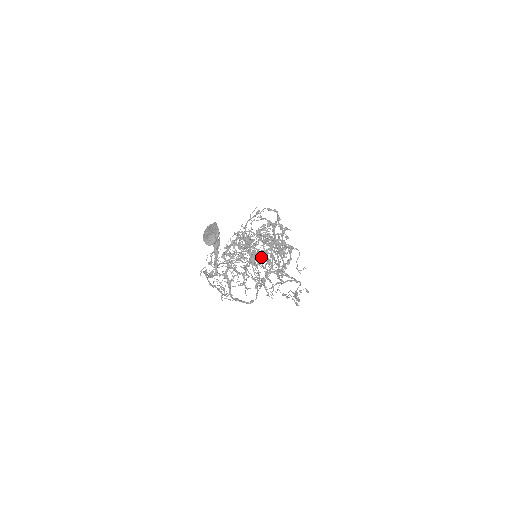
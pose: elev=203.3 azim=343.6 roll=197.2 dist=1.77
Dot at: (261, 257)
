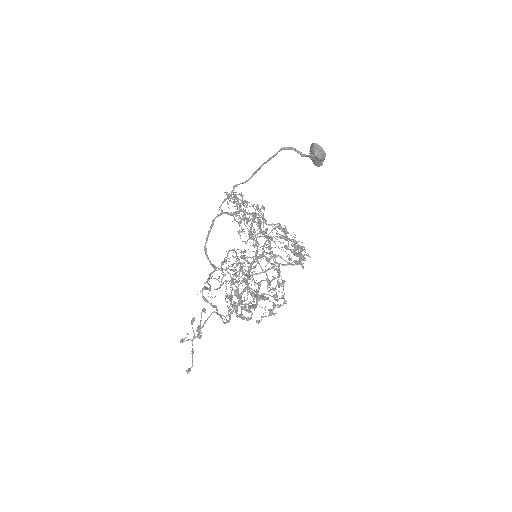
Dot at: (251, 268)
